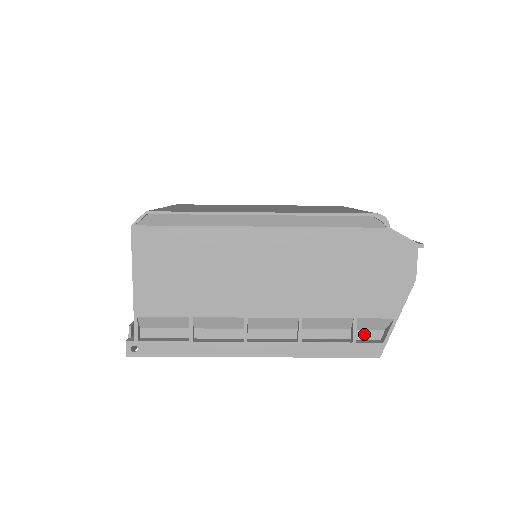
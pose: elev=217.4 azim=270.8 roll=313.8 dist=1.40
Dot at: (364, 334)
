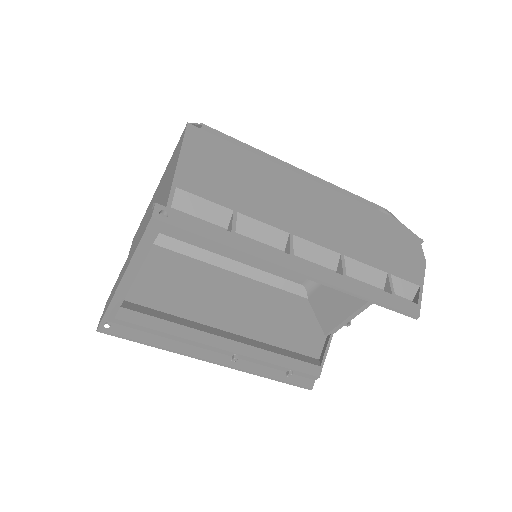
Dot at: occluded
